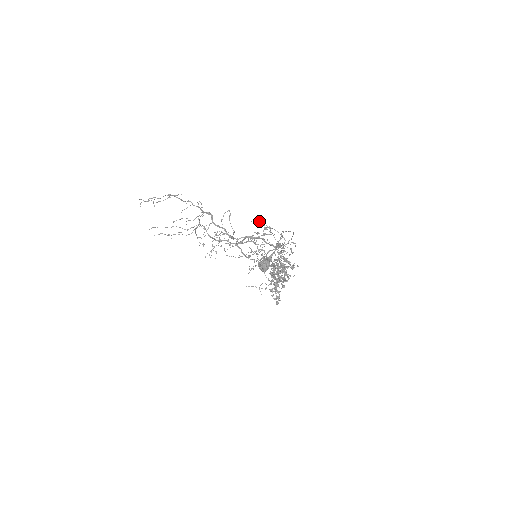
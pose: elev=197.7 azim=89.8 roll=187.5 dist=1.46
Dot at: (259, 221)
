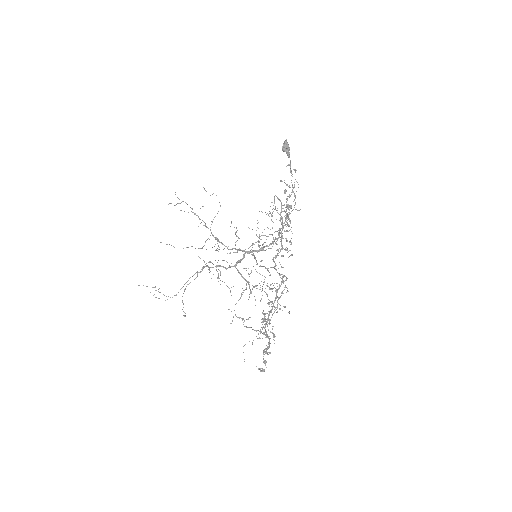
Dot at: occluded
